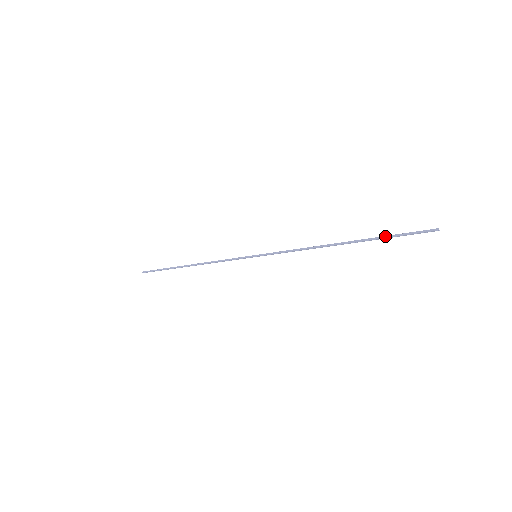
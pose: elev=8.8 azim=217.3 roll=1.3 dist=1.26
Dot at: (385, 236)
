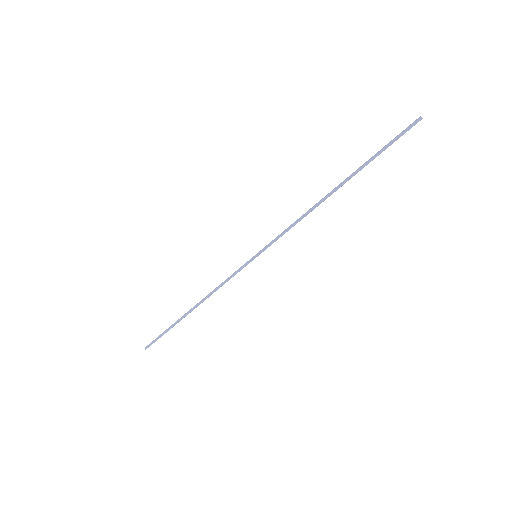
Dot at: (374, 155)
